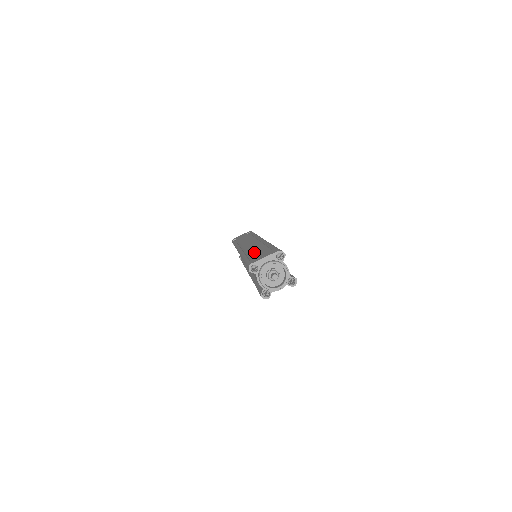
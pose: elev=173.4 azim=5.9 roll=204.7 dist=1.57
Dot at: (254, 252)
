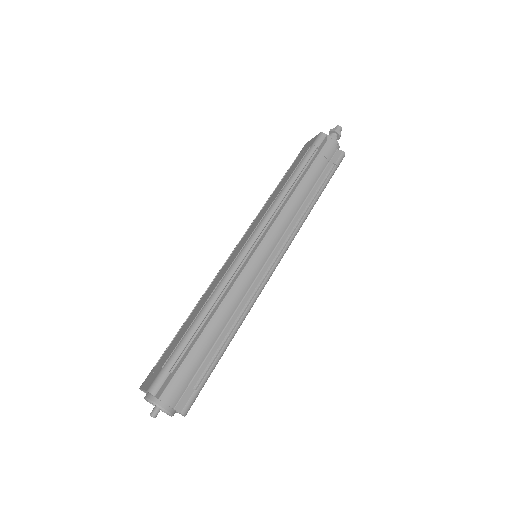
Dot at: (182, 328)
